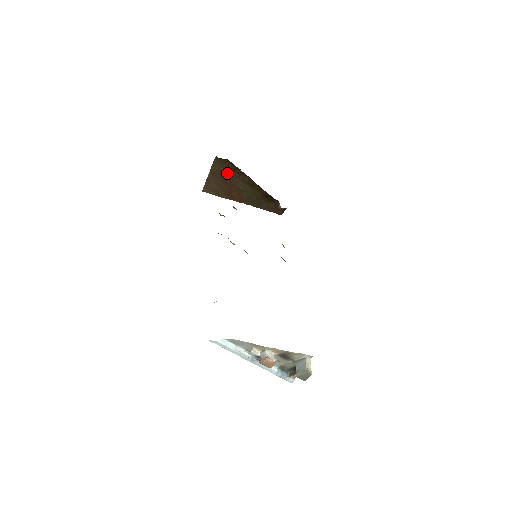
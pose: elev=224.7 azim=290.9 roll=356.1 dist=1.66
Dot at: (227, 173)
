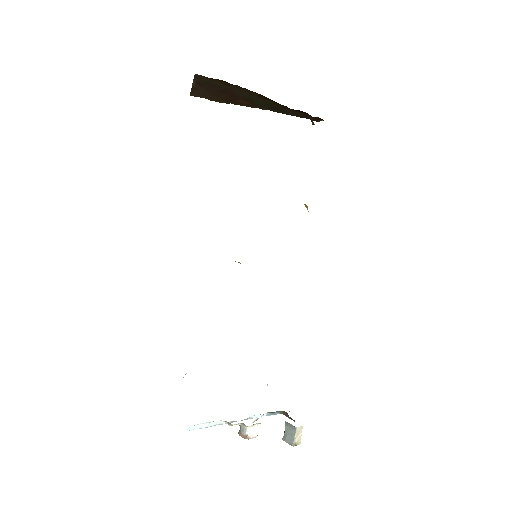
Dot at: (222, 85)
